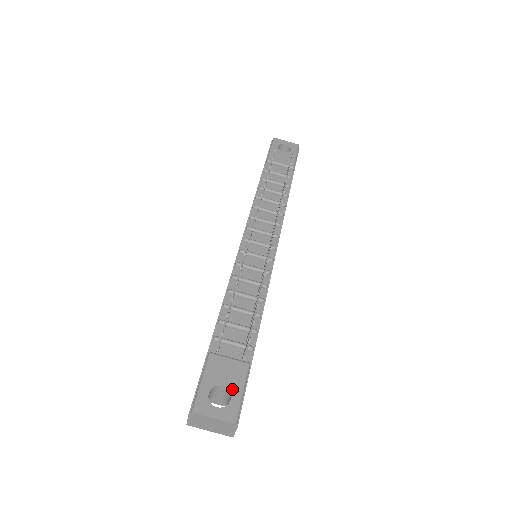
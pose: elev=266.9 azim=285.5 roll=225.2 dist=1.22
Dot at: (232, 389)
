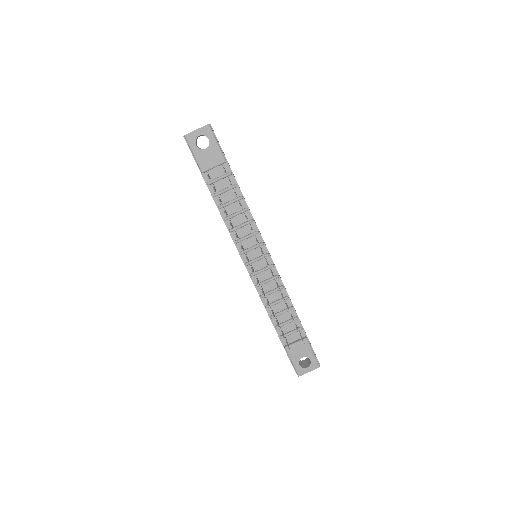
Dot at: (308, 356)
